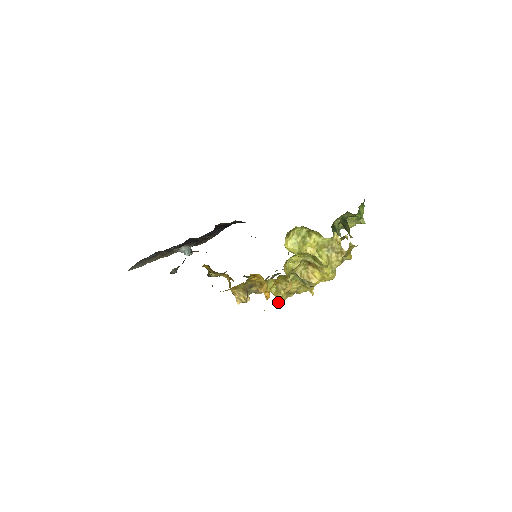
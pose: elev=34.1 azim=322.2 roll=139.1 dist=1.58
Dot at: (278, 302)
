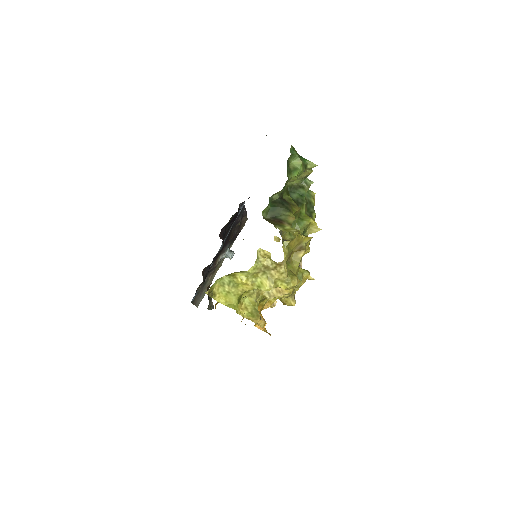
Dot at: occluded
